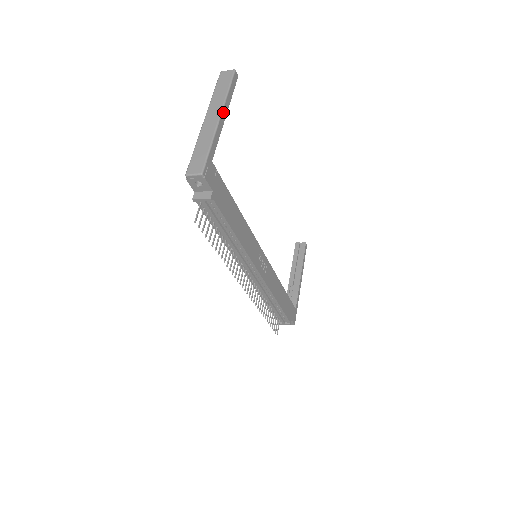
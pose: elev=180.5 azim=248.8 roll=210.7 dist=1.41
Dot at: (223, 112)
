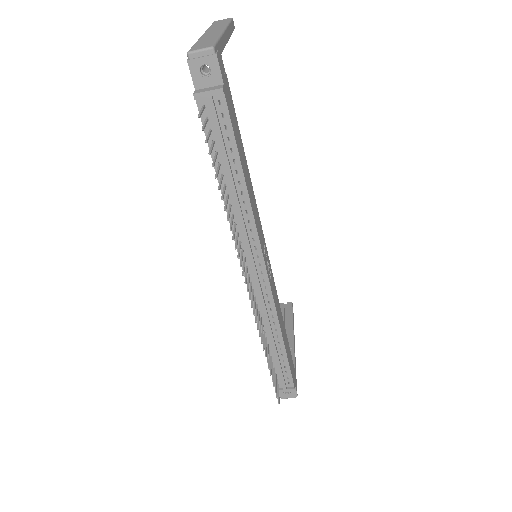
Dot at: (226, 31)
